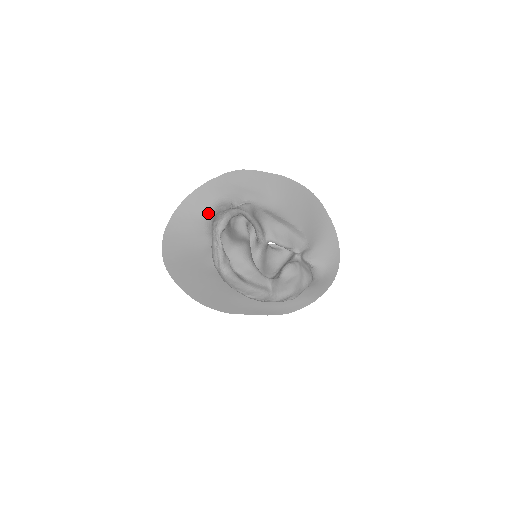
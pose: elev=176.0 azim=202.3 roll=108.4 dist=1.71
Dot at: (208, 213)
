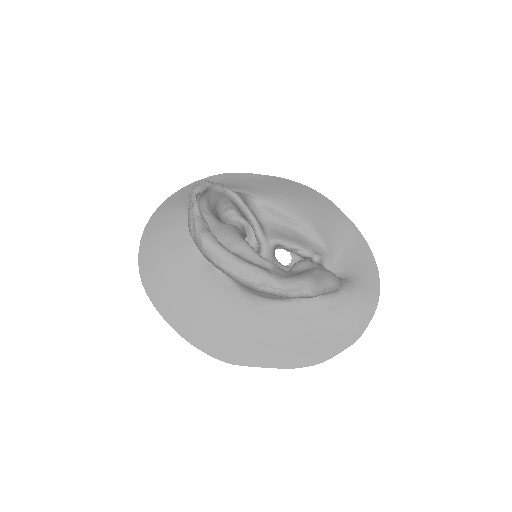
Dot at: occluded
